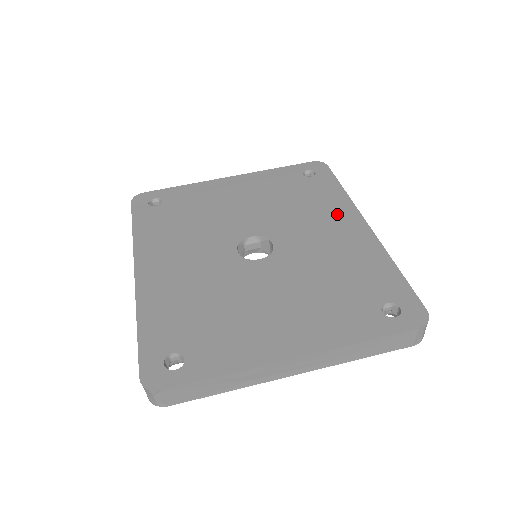
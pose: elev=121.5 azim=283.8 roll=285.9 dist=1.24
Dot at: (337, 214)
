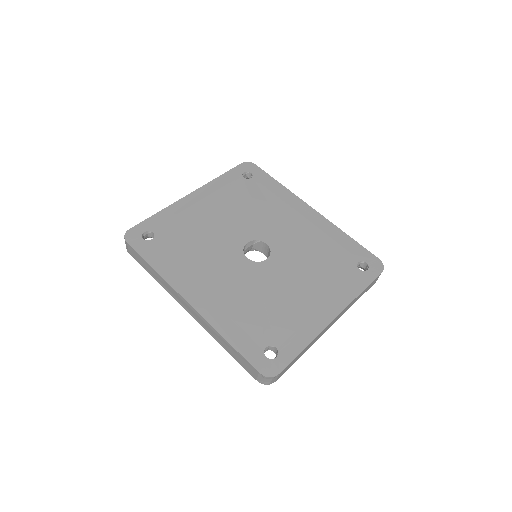
Dot at: (290, 206)
